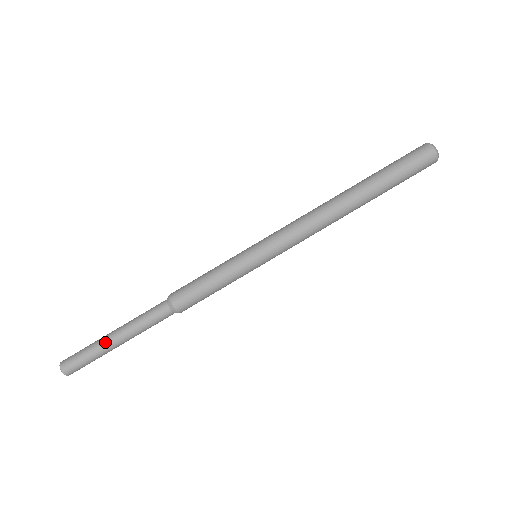
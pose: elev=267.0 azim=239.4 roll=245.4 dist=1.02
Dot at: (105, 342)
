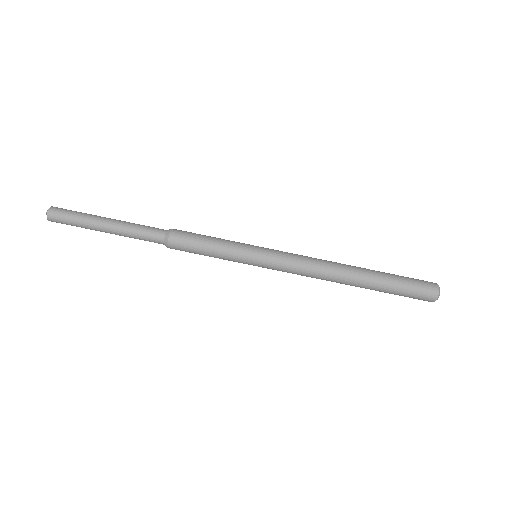
Dot at: (96, 225)
